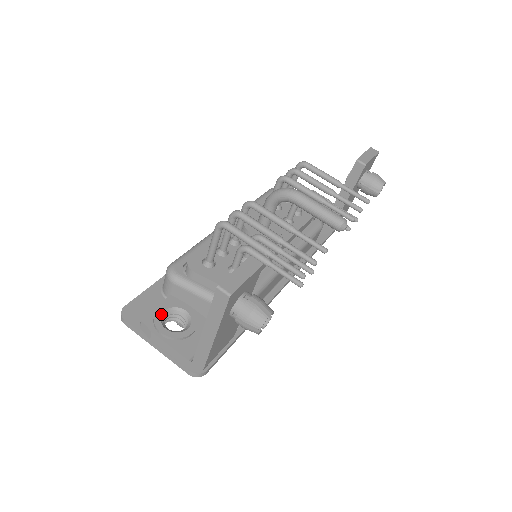
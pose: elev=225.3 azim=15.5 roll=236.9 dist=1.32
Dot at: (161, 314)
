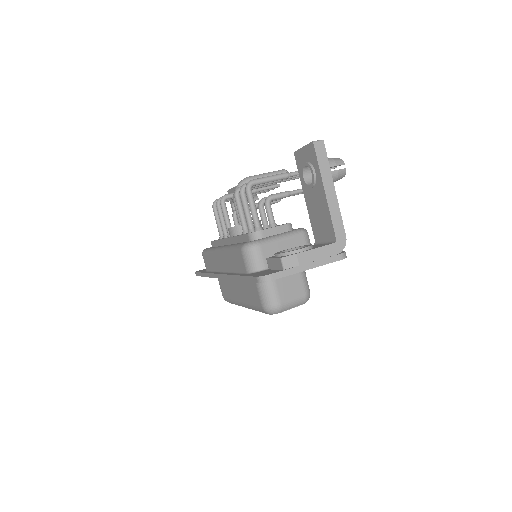
Dot at: (283, 252)
